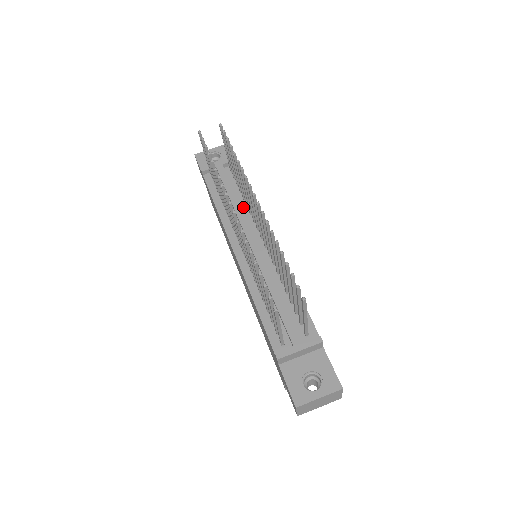
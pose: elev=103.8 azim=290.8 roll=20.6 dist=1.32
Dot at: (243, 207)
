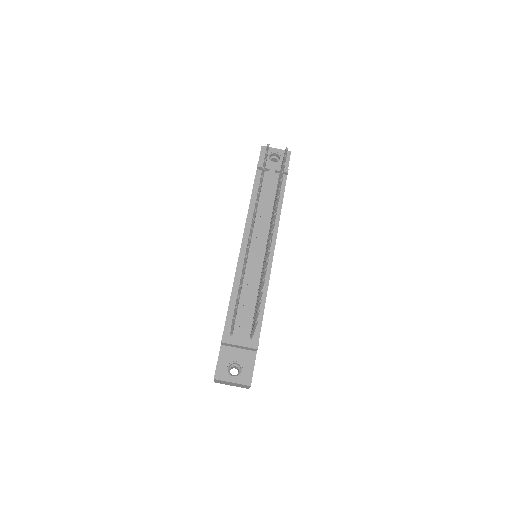
Dot at: (269, 215)
